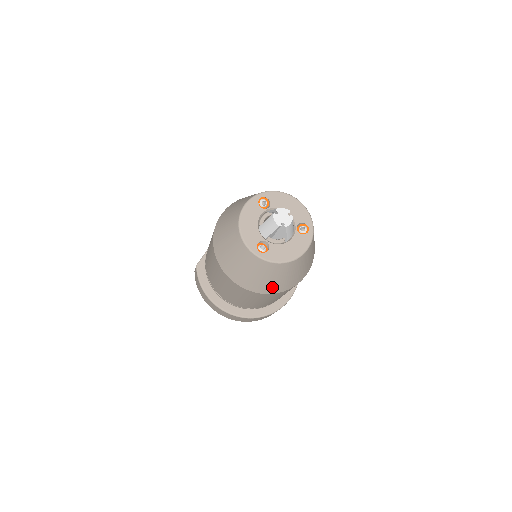
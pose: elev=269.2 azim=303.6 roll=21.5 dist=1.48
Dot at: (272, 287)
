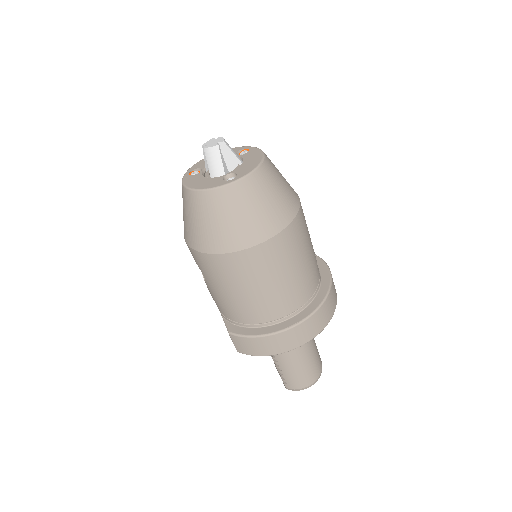
Dot at: (283, 210)
